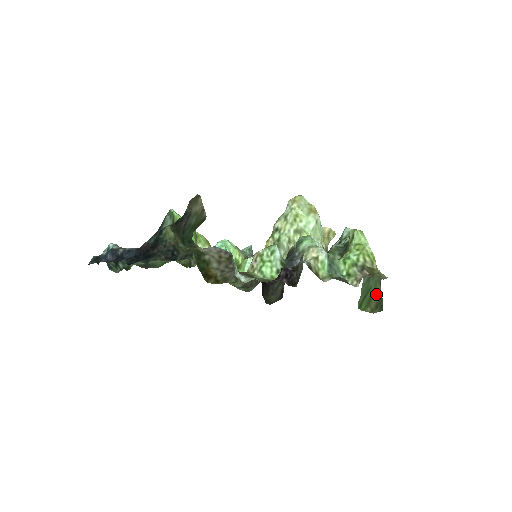
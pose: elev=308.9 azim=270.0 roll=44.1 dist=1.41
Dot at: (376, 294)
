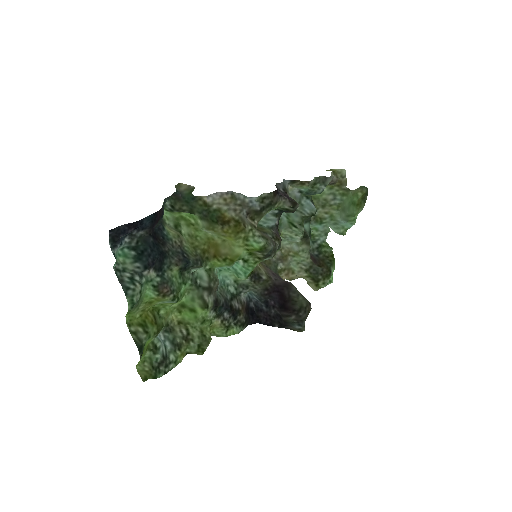
Dot at: (354, 191)
